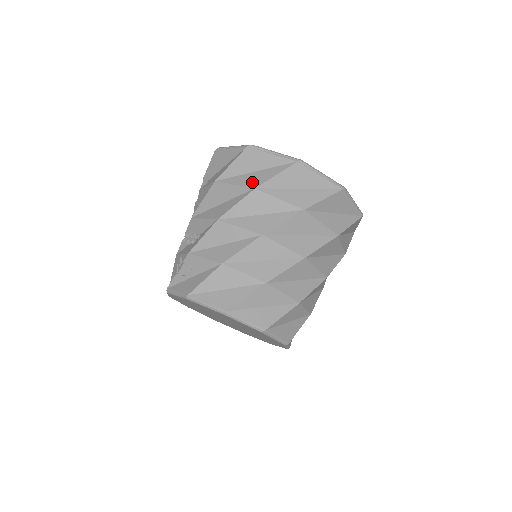
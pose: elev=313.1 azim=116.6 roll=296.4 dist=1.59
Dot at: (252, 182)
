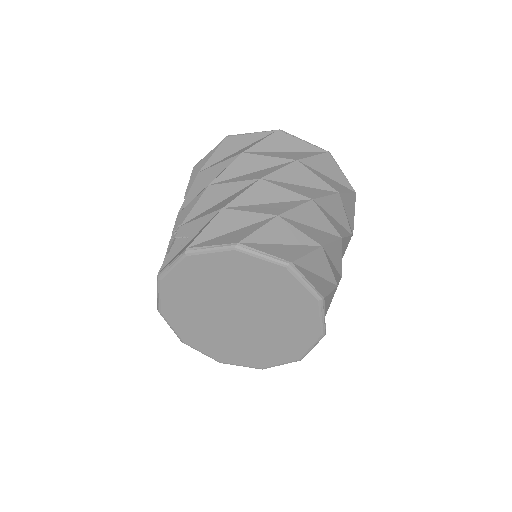
Dot at: (238, 153)
